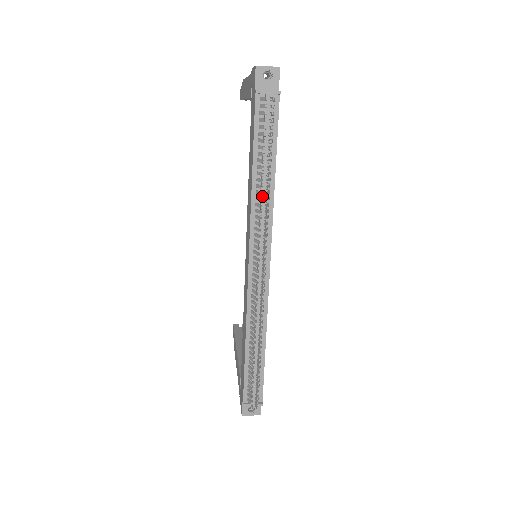
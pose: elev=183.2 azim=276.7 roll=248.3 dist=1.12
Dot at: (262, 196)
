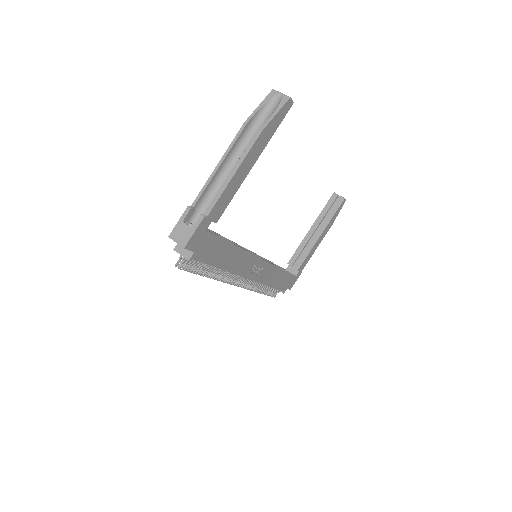
Dot at: occluded
